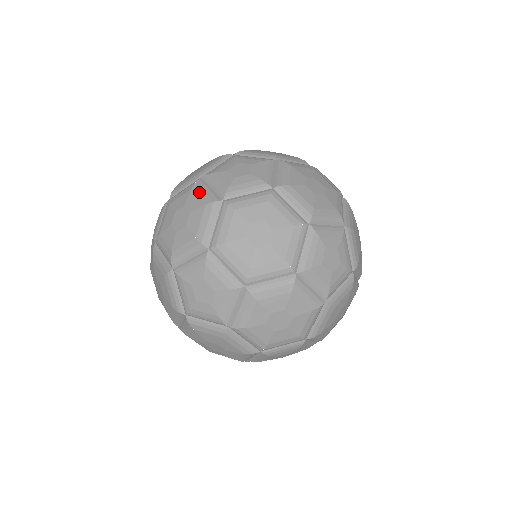
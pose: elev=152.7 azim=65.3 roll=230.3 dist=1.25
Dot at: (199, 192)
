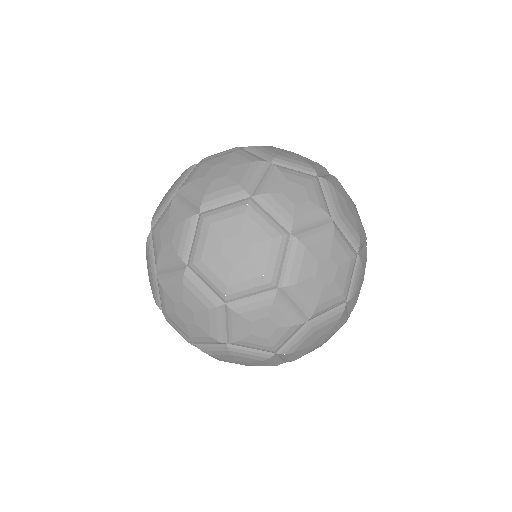
Dot at: occluded
